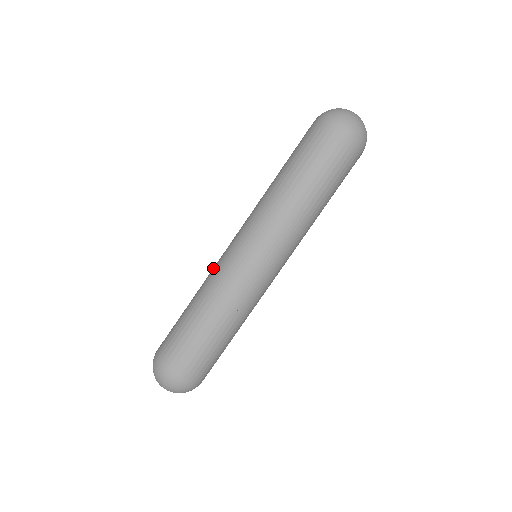
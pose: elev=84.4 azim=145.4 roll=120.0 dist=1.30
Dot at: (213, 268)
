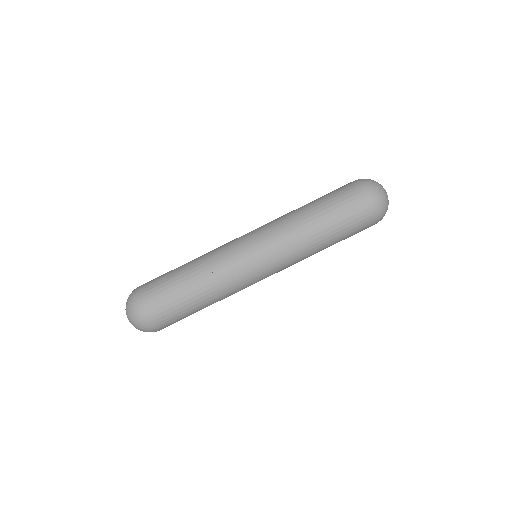
Dot at: occluded
